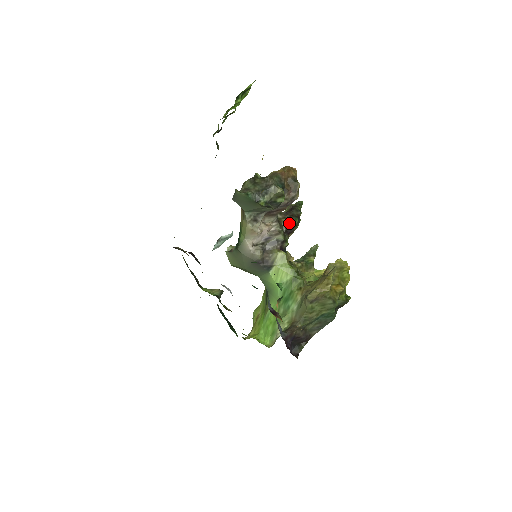
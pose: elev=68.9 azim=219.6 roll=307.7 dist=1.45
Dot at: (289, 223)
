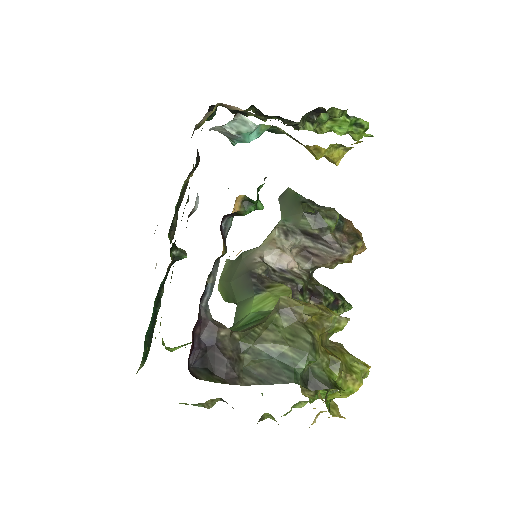
Dot at: (321, 286)
